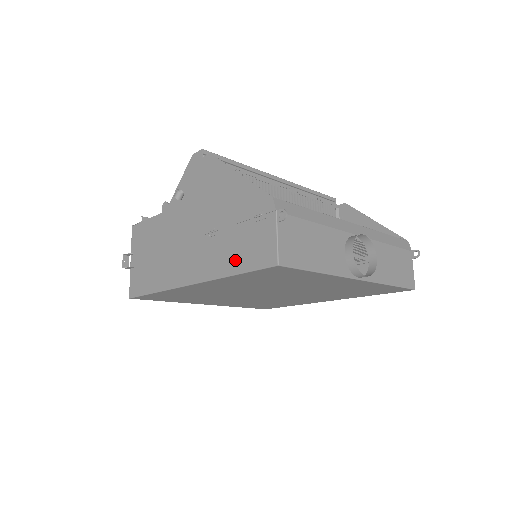
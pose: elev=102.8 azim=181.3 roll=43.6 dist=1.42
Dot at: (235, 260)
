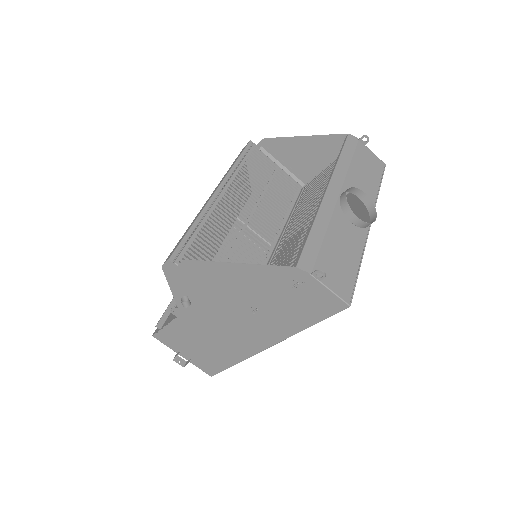
Dot at: (301, 319)
